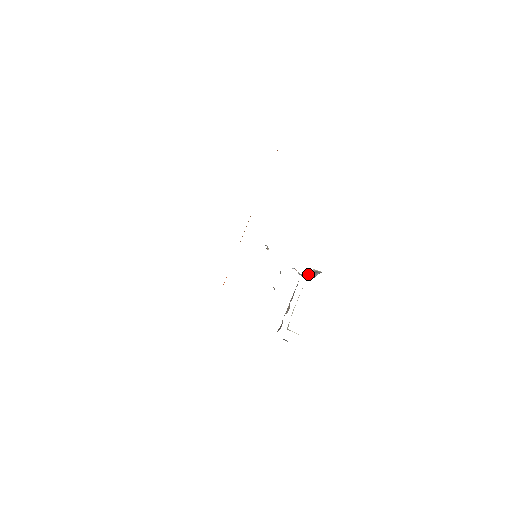
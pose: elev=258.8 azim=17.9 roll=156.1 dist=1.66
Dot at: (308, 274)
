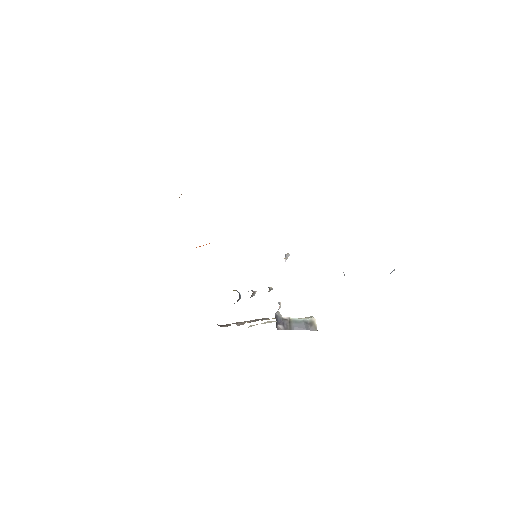
Dot at: (293, 320)
